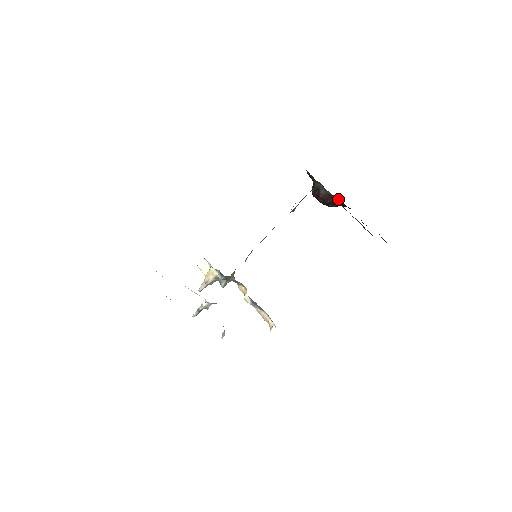
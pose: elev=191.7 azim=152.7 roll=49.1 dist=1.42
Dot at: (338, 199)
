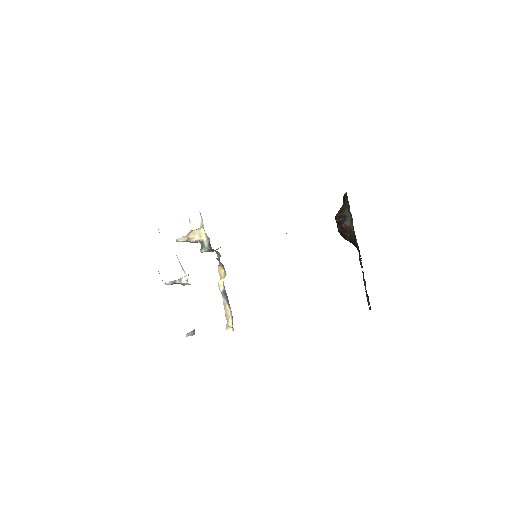
Dot at: occluded
